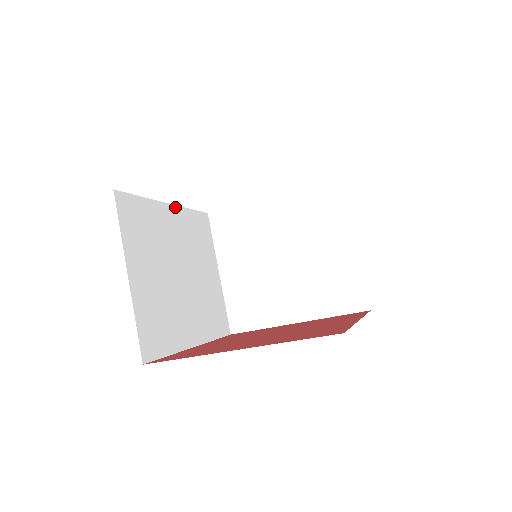
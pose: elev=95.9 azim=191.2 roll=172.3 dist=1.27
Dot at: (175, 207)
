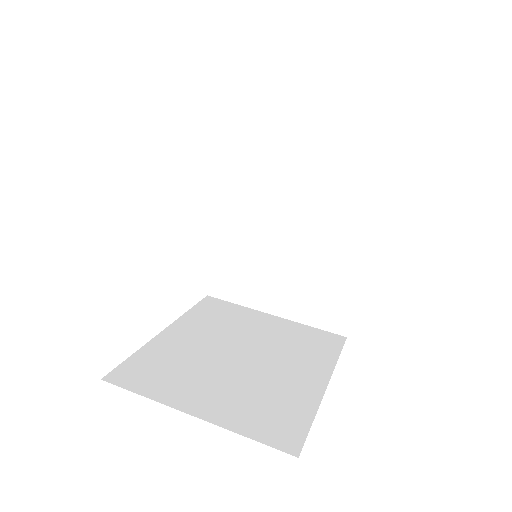
Dot at: occluded
